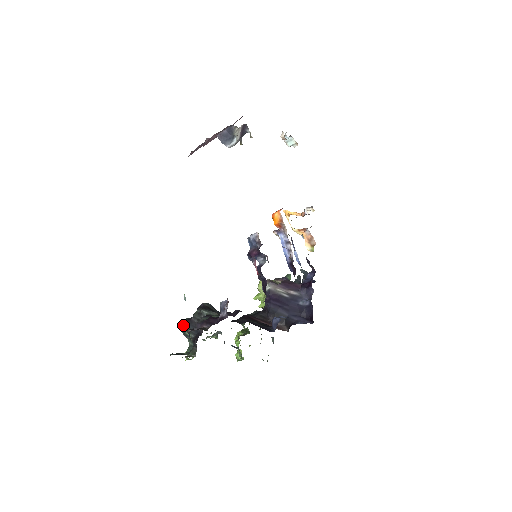
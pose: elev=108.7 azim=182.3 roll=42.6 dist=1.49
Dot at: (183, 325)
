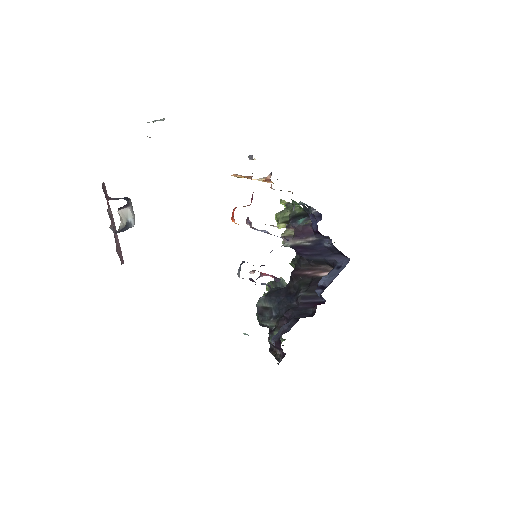
Dot at: occluded
